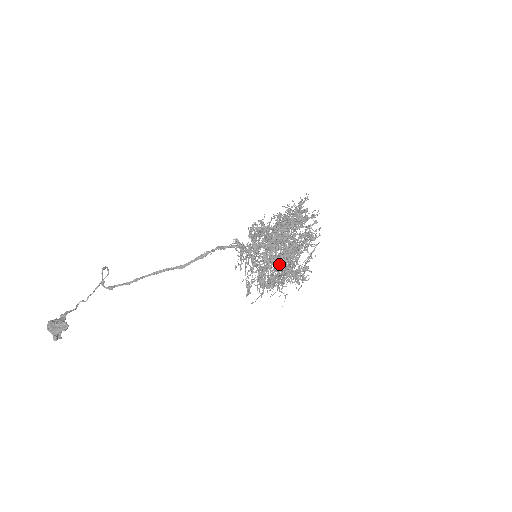
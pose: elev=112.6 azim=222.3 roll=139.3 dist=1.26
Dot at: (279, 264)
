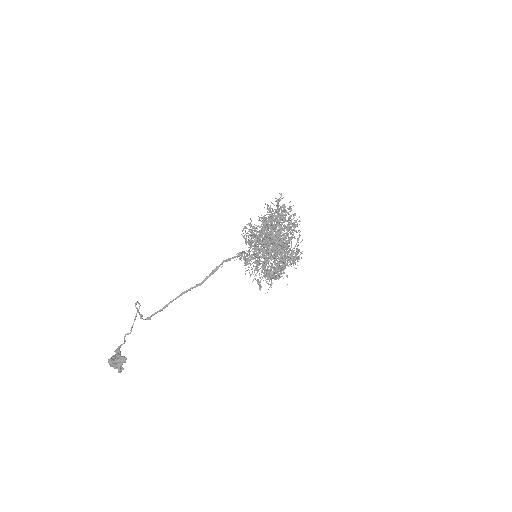
Dot at: (277, 258)
